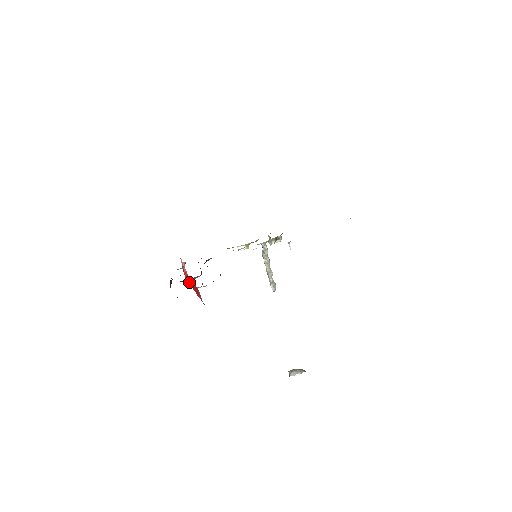
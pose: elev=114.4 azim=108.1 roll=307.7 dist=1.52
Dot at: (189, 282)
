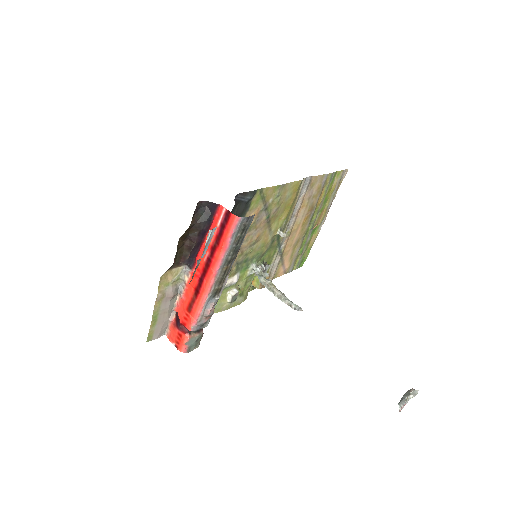
Dot at: (196, 293)
